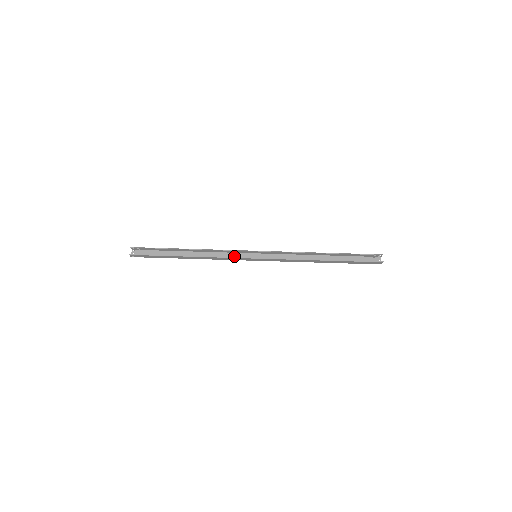
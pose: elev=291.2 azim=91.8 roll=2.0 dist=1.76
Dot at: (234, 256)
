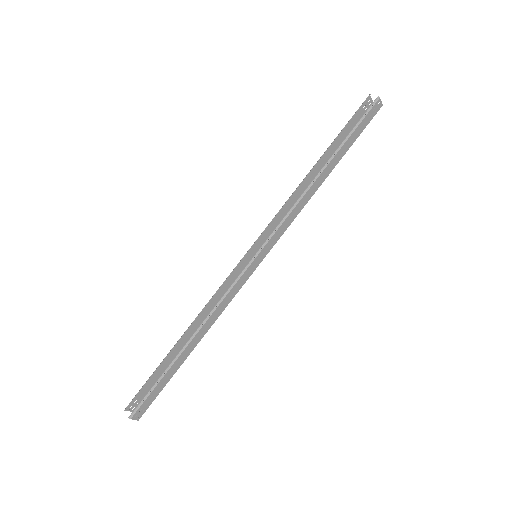
Dot at: occluded
